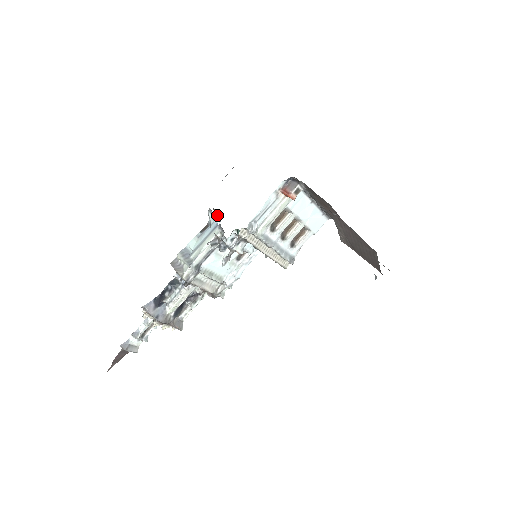
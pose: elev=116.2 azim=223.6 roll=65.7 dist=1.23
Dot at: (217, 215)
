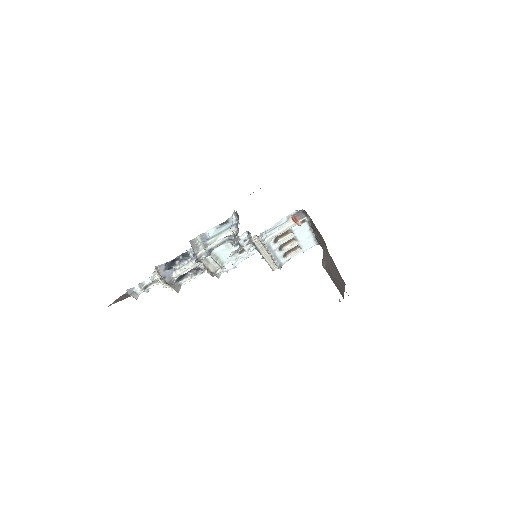
Dot at: (237, 216)
